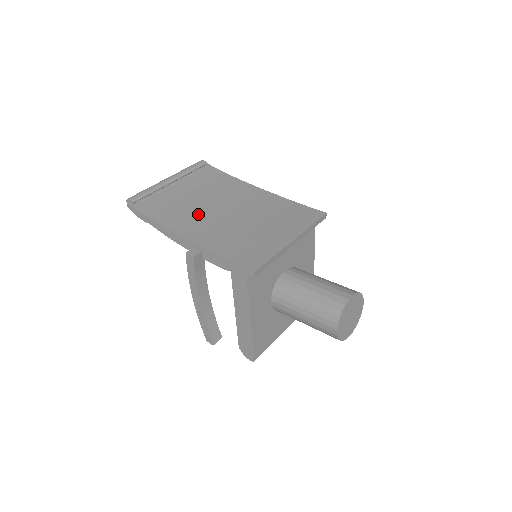
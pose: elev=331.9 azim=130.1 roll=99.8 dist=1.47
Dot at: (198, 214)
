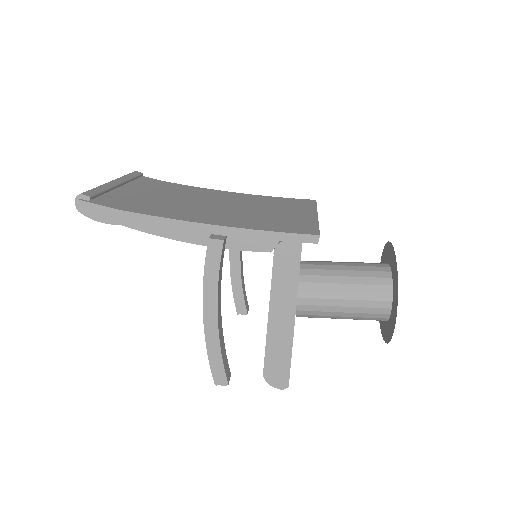
Dot at: (186, 207)
